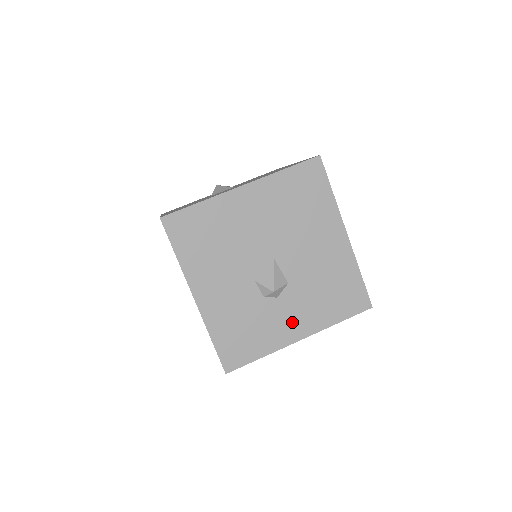
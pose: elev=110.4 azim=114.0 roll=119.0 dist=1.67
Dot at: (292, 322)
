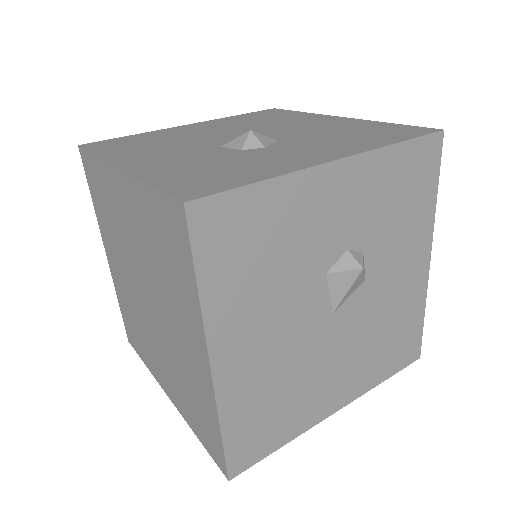
Dot at: (306, 154)
